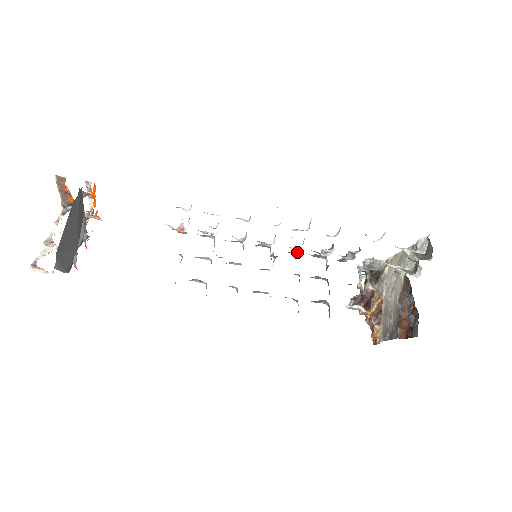
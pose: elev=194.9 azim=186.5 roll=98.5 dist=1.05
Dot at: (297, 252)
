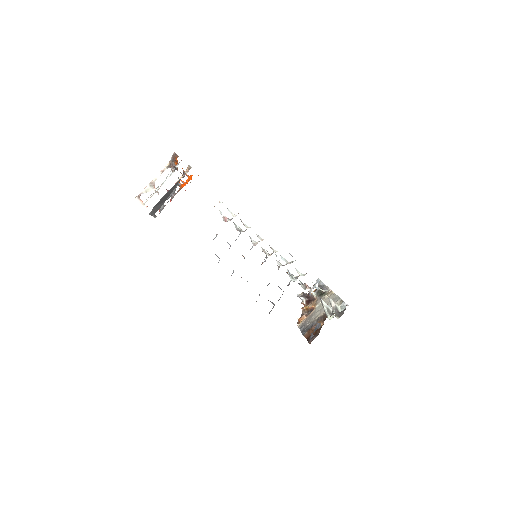
Dot at: (279, 266)
